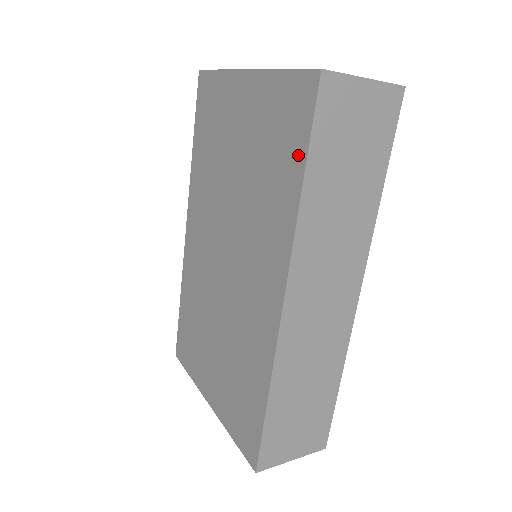
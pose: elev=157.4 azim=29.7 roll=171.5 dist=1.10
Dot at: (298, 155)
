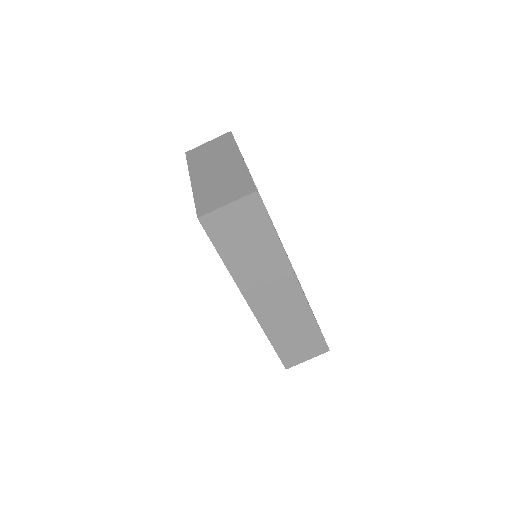
Dot at: occluded
